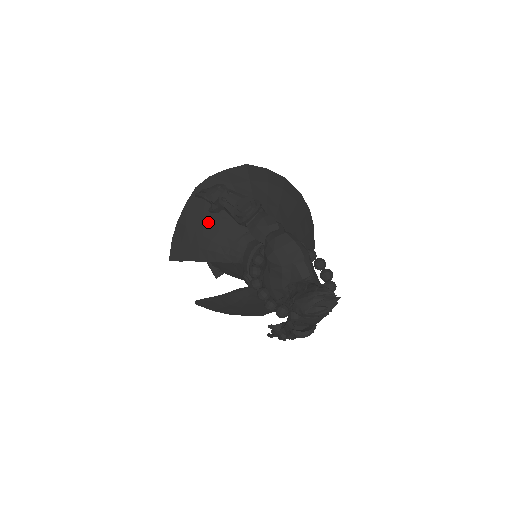
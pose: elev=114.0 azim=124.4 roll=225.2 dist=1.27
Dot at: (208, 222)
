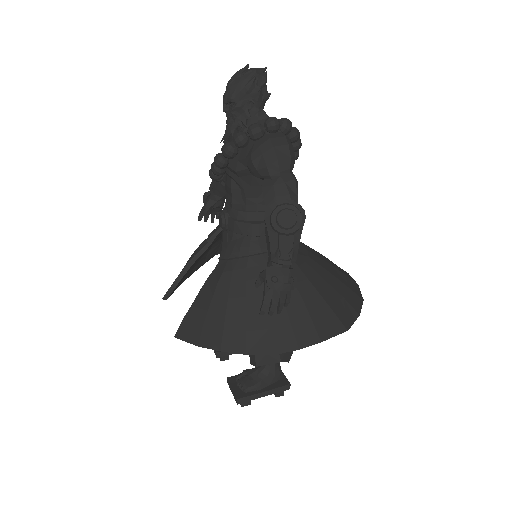
Dot at: occluded
